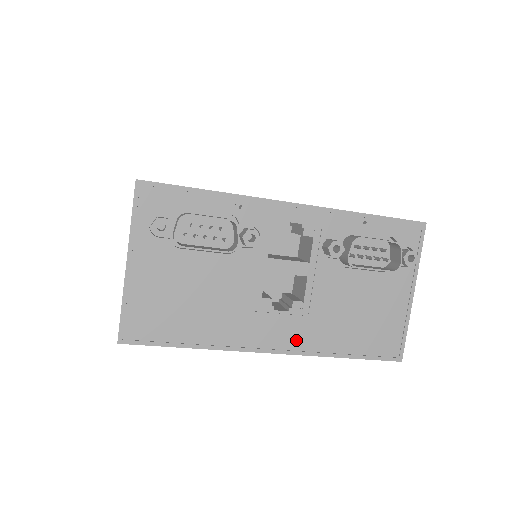
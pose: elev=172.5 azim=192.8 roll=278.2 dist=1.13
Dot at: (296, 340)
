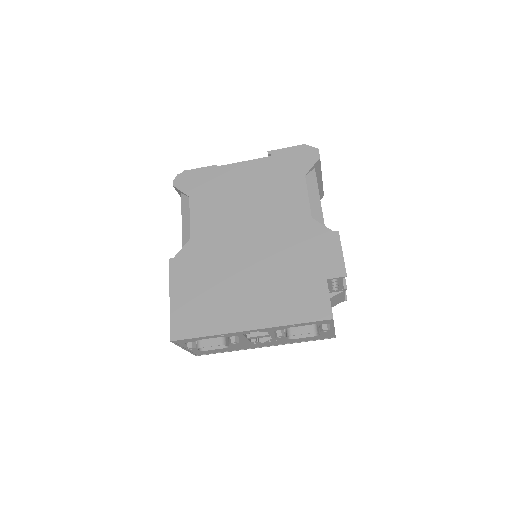
Dot at: (275, 344)
